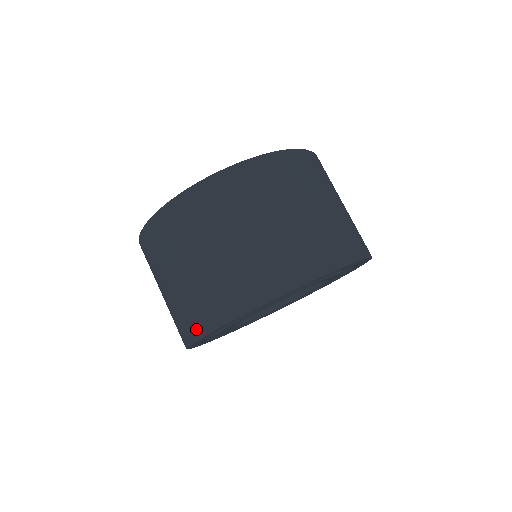
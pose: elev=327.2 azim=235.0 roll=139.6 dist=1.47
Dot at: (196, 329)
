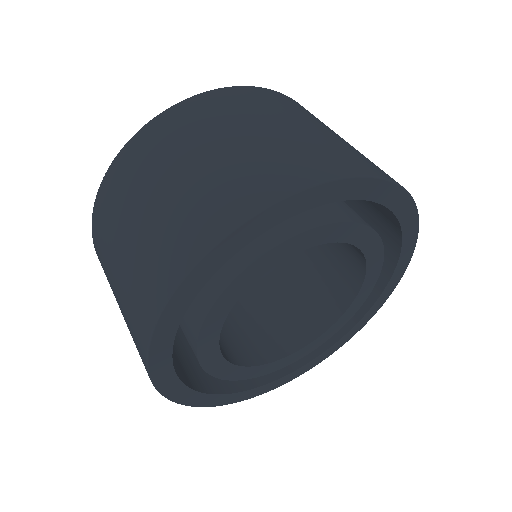
Dot at: (141, 348)
